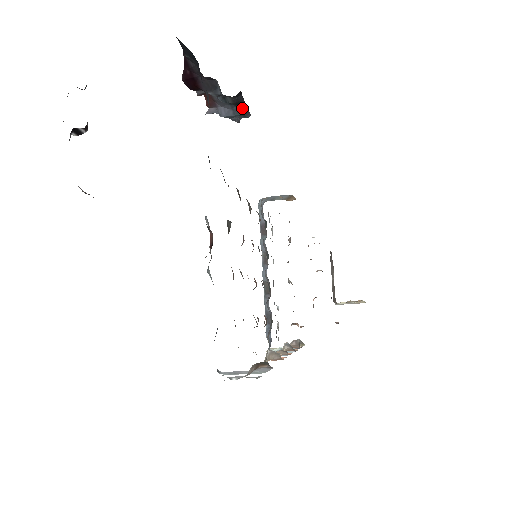
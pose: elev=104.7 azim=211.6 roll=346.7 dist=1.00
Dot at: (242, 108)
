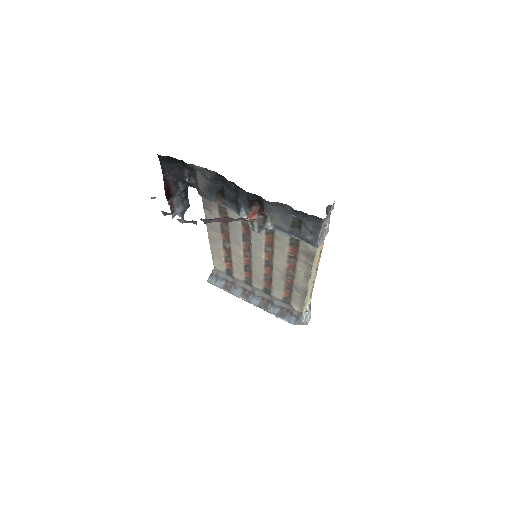
Dot at: (187, 200)
